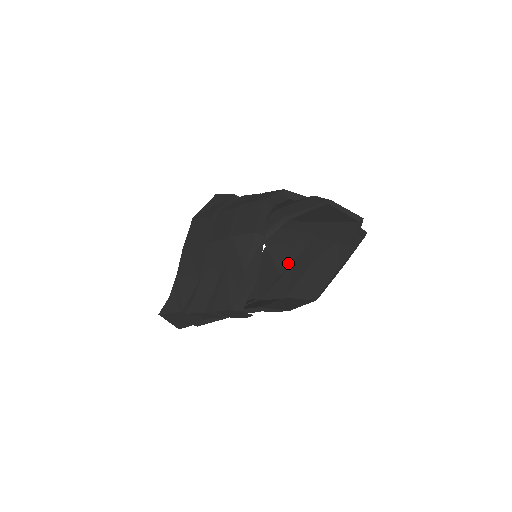
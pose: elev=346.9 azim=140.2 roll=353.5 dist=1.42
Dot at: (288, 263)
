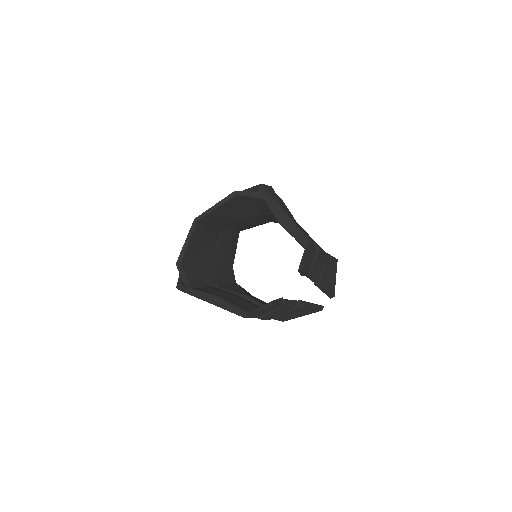
Dot at: occluded
